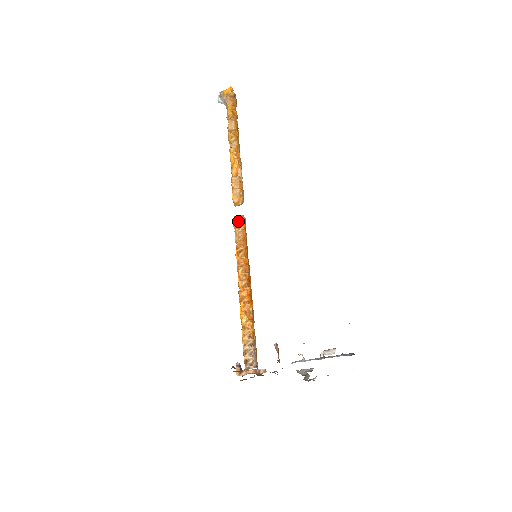
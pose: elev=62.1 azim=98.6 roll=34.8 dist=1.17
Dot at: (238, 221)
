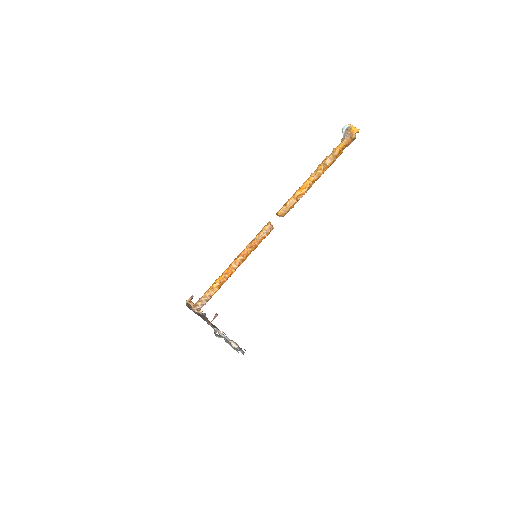
Dot at: (268, 229)
